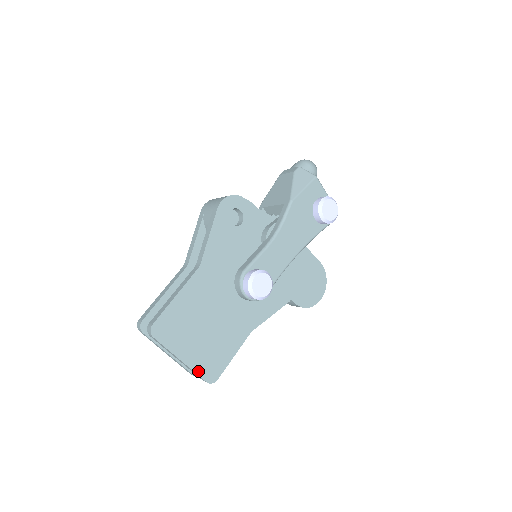
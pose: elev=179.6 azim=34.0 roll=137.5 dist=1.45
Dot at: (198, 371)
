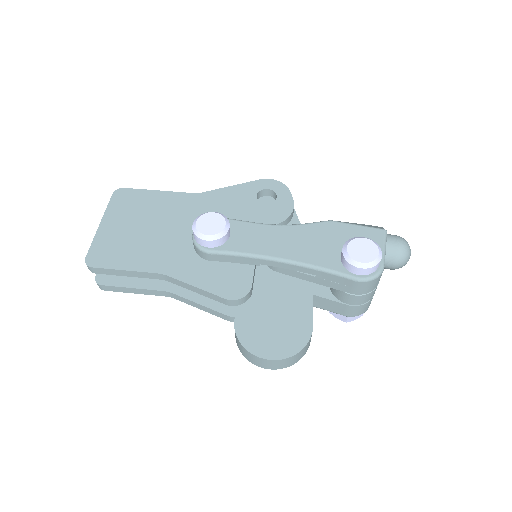
Dot at: (95, 244)
